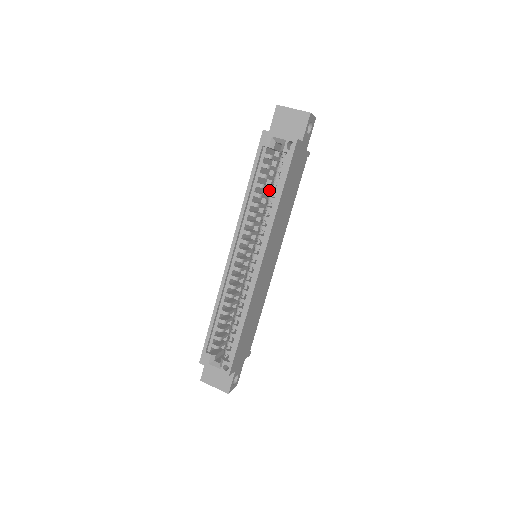
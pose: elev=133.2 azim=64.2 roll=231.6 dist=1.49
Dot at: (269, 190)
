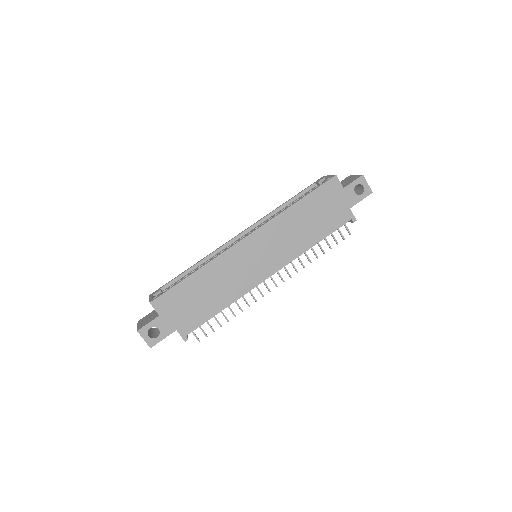
Dot at: occluded
